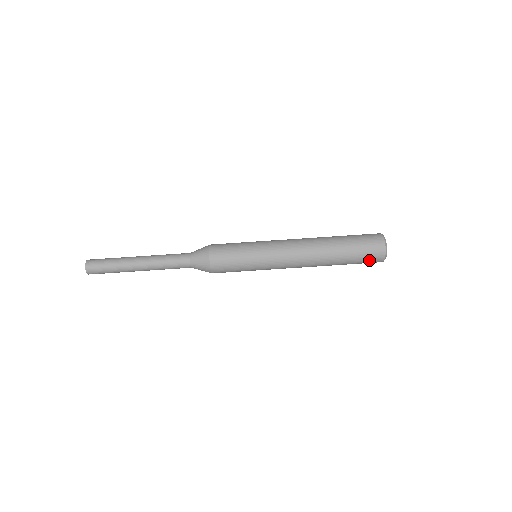
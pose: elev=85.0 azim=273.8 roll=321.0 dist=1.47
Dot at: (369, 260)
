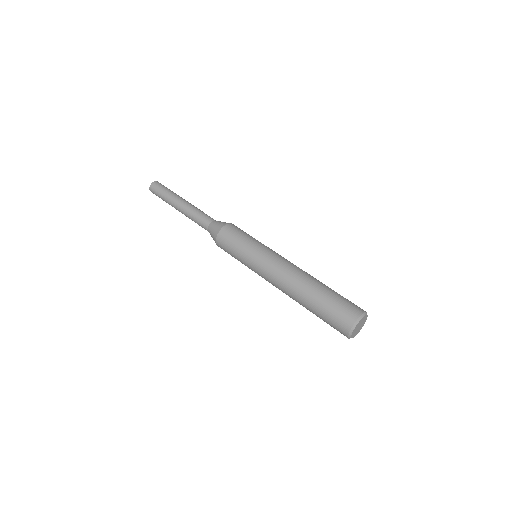
Dot at: (335, 323)
